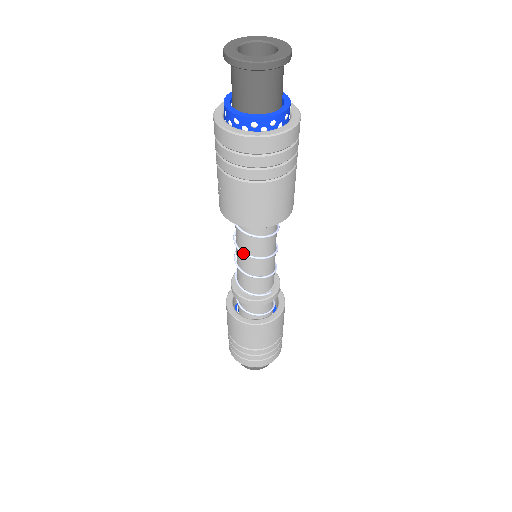
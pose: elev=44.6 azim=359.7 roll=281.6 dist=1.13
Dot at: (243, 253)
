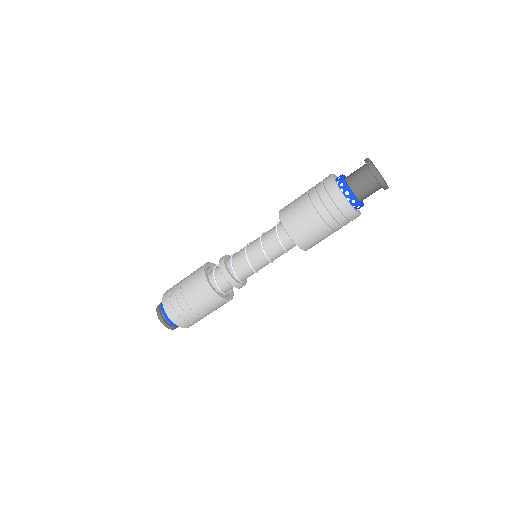
Dot at: (264, 251)
